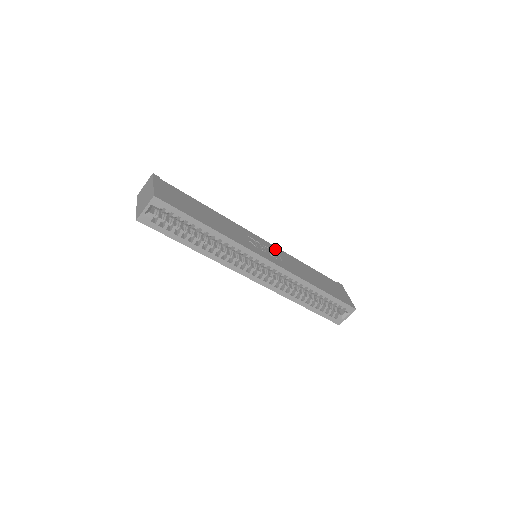
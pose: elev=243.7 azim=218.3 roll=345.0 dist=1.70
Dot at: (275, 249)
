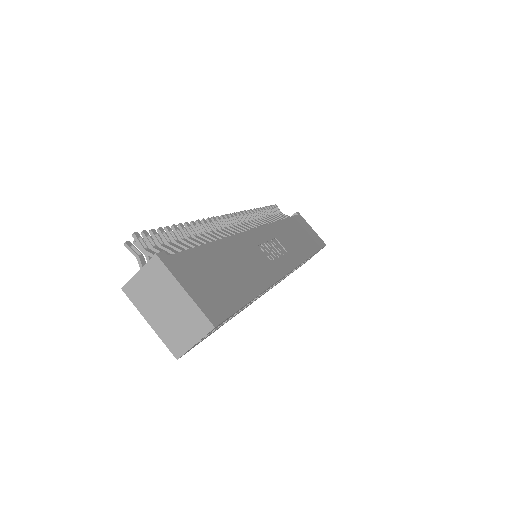
Dot at: (269, 233)
